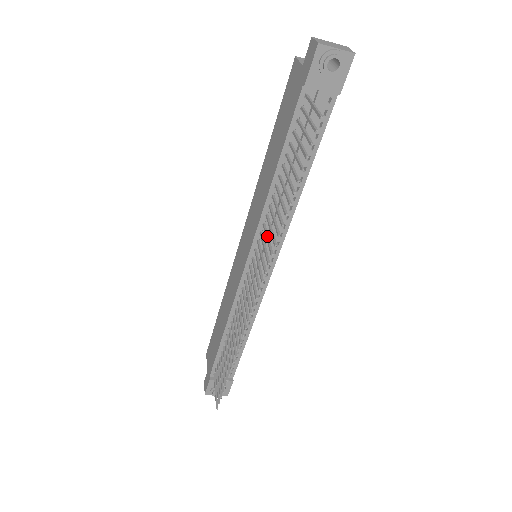
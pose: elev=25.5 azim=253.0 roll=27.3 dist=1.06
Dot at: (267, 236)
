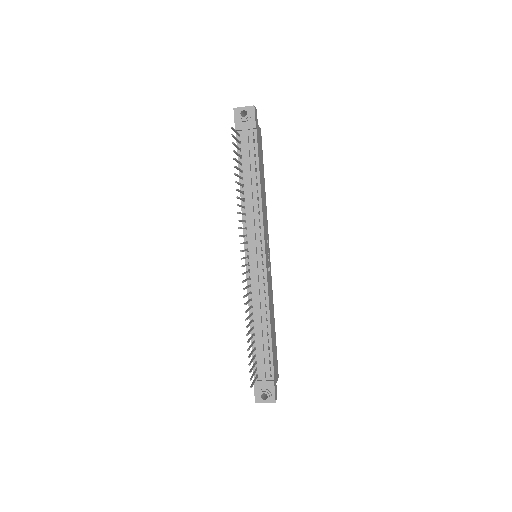
Dot at: (242, 220)
